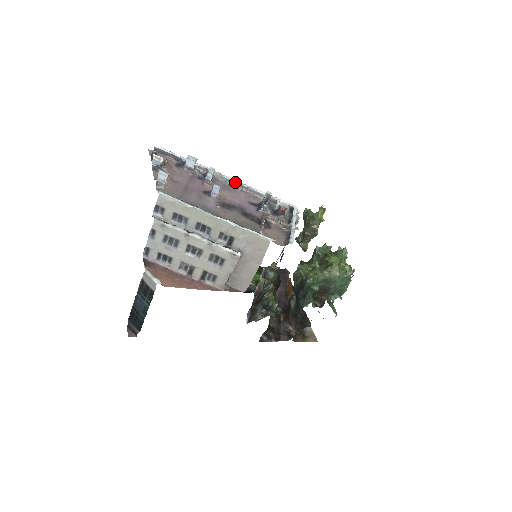
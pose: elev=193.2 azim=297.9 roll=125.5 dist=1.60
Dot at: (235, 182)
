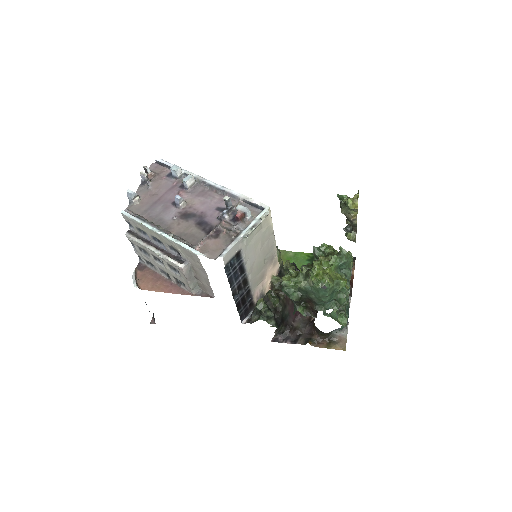
Dot at: (213, 186)
